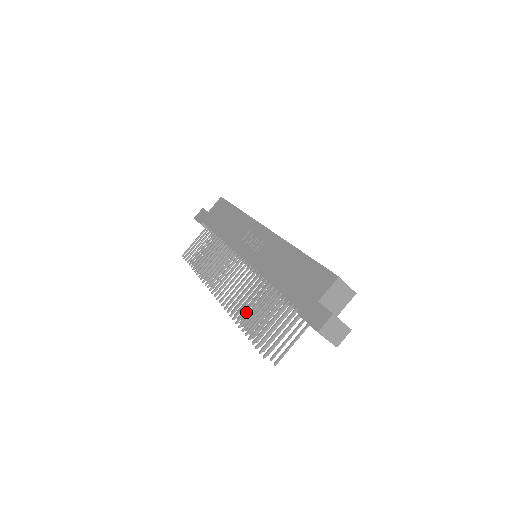
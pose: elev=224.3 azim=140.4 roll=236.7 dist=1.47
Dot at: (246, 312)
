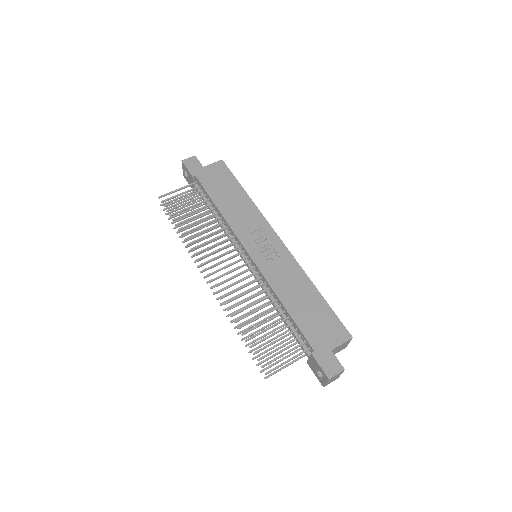
Dot at: (247, 316)
